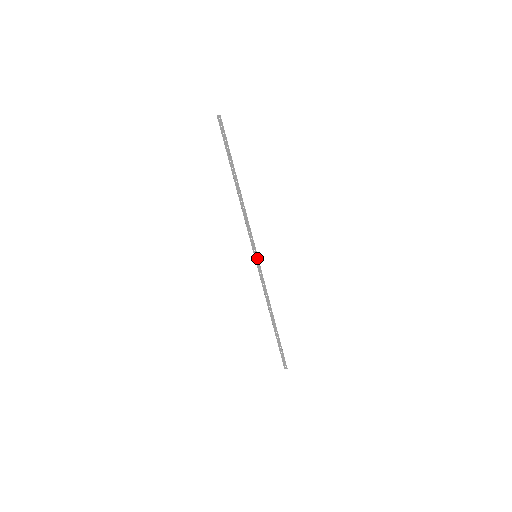
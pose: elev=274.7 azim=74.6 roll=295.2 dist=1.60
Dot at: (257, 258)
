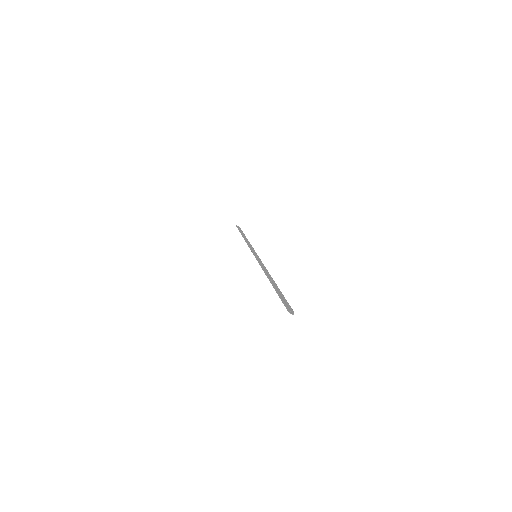
Dot at: (256, 256)
